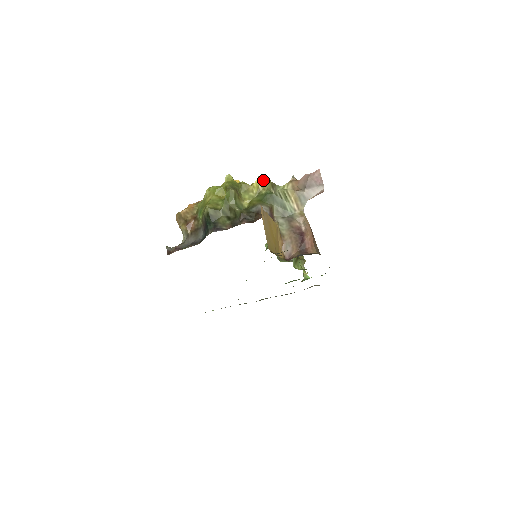
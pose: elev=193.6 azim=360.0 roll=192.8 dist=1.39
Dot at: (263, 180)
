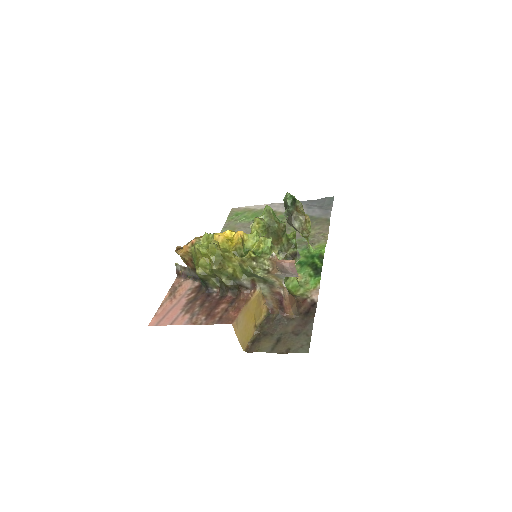
Dot at: (242, 260)
